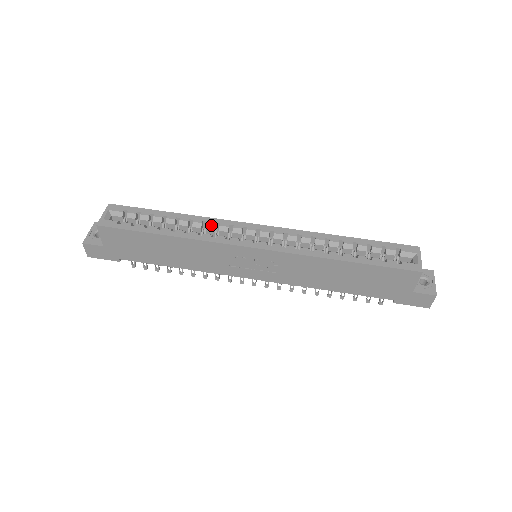
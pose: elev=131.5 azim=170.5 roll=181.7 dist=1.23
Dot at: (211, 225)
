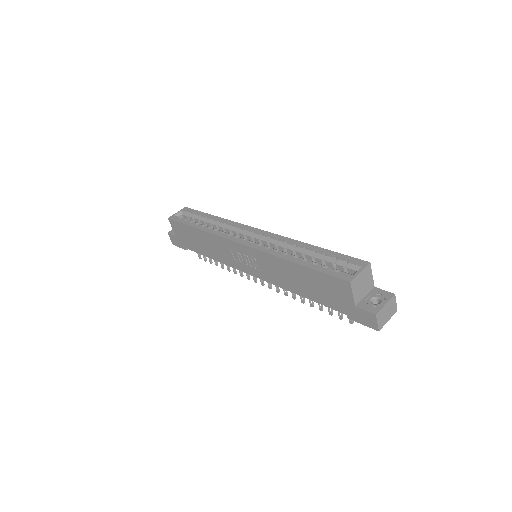
Dot at: (228, 226)
